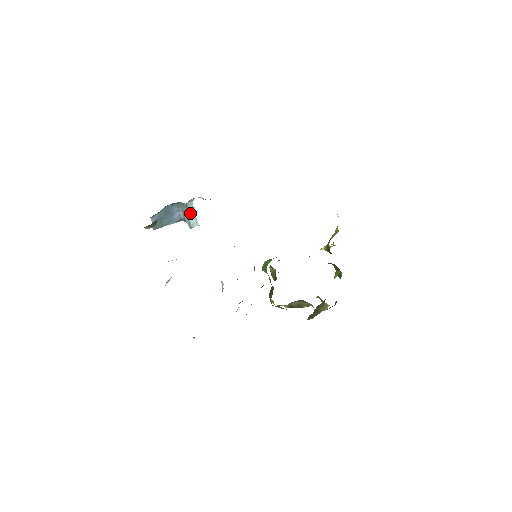
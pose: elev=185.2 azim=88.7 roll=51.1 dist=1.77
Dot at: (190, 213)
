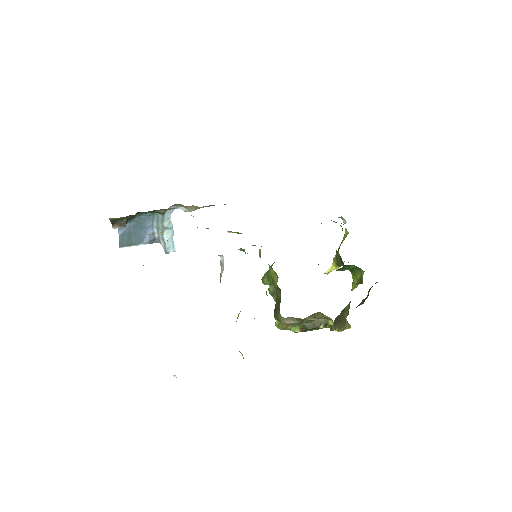
Dot at: (166, 230)
